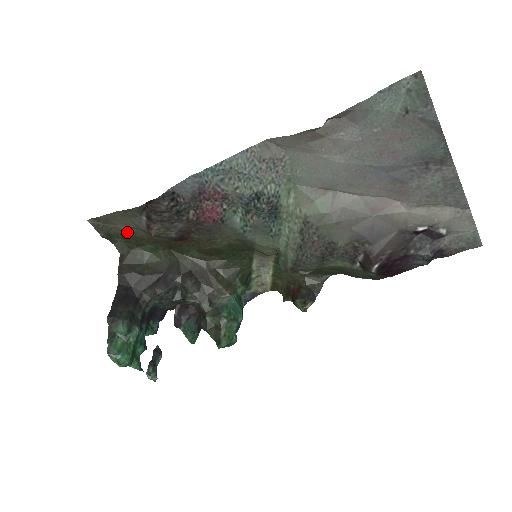
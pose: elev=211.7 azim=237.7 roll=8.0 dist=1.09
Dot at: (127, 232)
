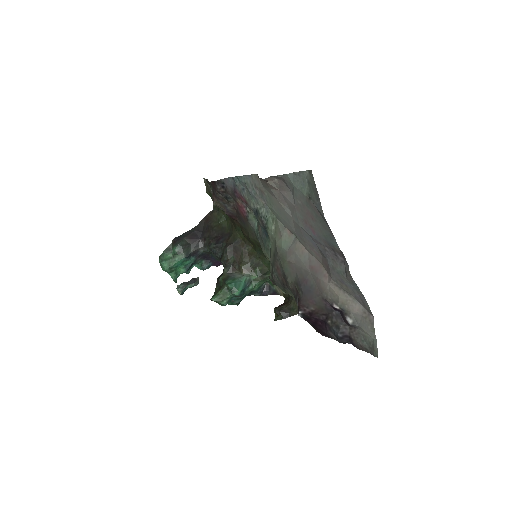
Dot at: occluded
